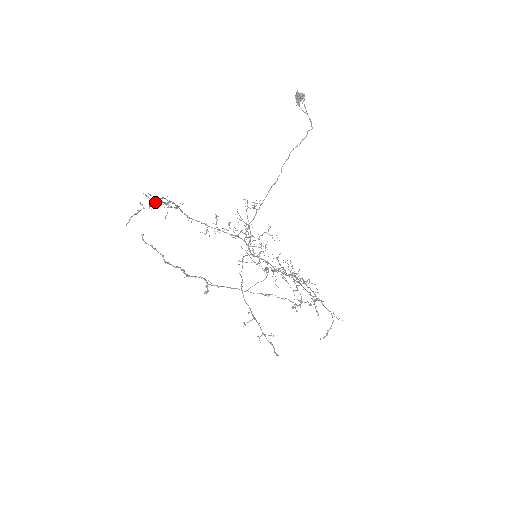
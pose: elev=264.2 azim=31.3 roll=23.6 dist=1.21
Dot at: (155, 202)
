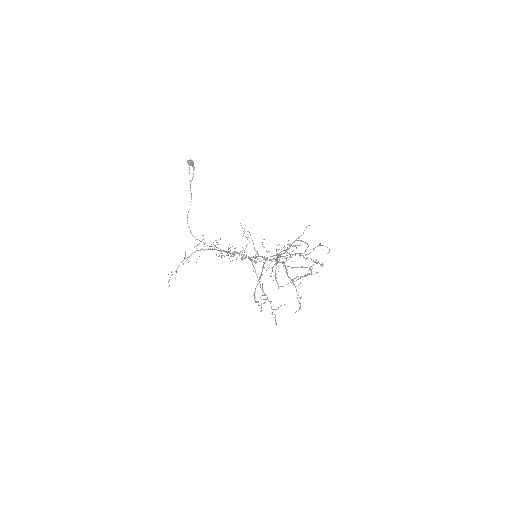
Dot at: occluded
